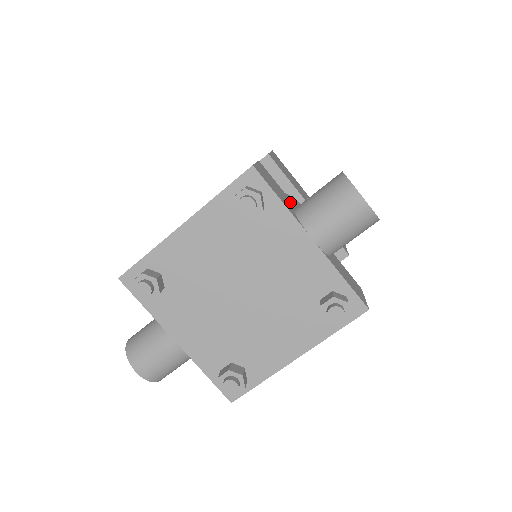
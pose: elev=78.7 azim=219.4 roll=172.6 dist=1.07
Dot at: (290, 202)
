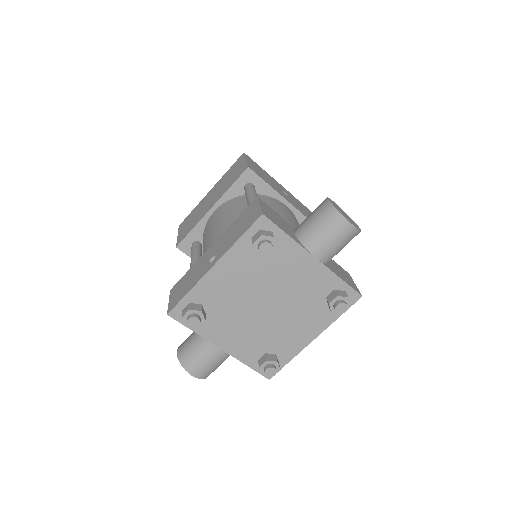
Dot at: (288, 225)
